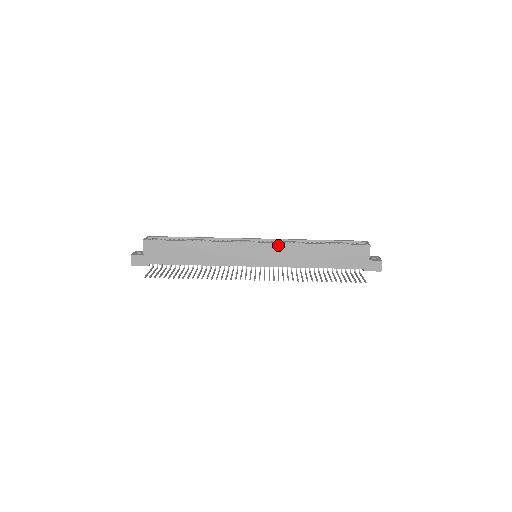
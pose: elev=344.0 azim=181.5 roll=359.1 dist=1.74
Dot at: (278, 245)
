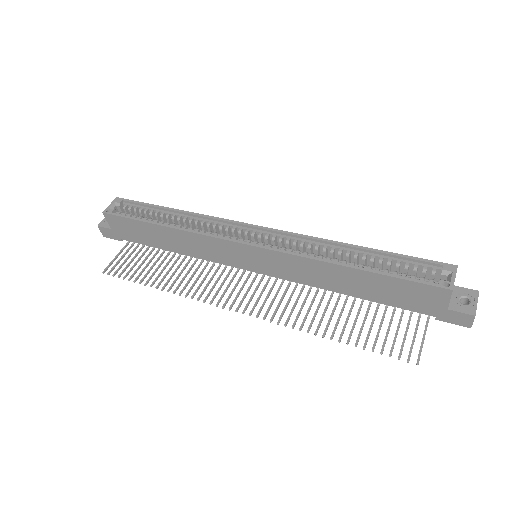
Dot at: (282, 255)
